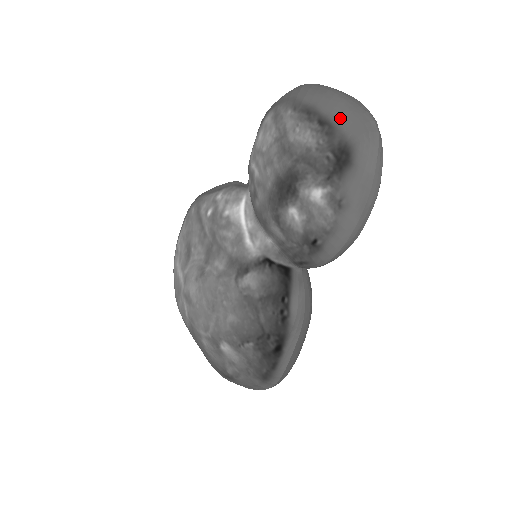
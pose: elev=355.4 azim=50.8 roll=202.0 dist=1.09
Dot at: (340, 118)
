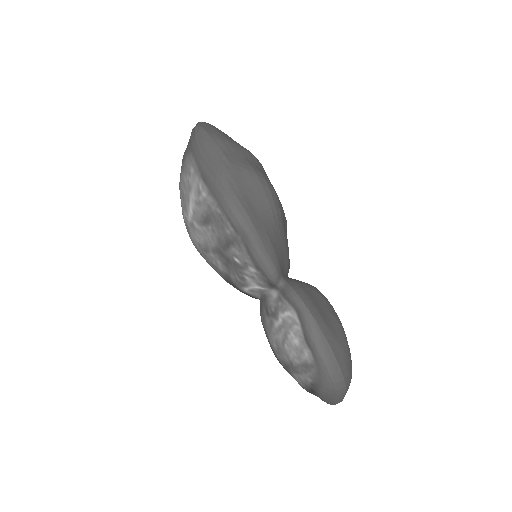
Dot at: occluded
